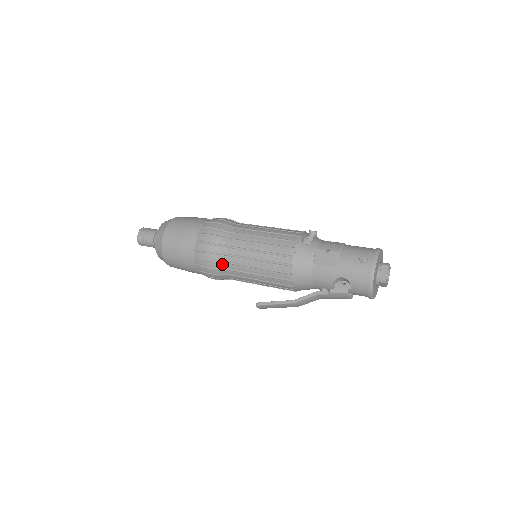
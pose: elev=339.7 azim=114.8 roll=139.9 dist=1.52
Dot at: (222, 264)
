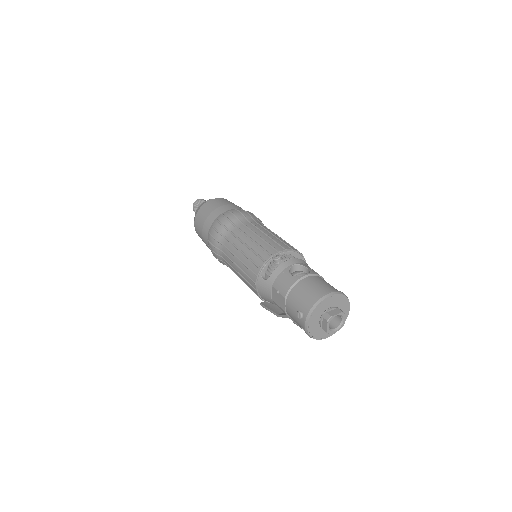
Dot at: occluded
